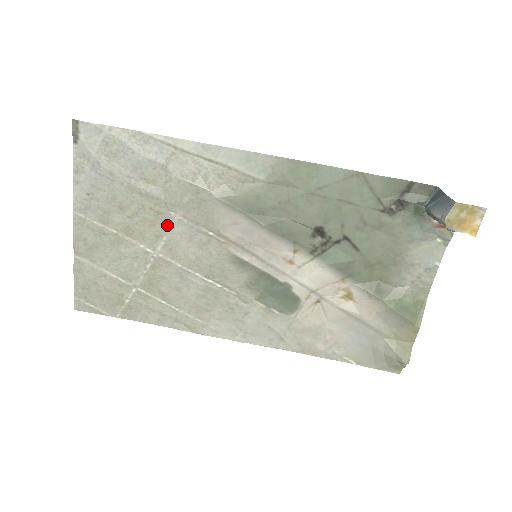
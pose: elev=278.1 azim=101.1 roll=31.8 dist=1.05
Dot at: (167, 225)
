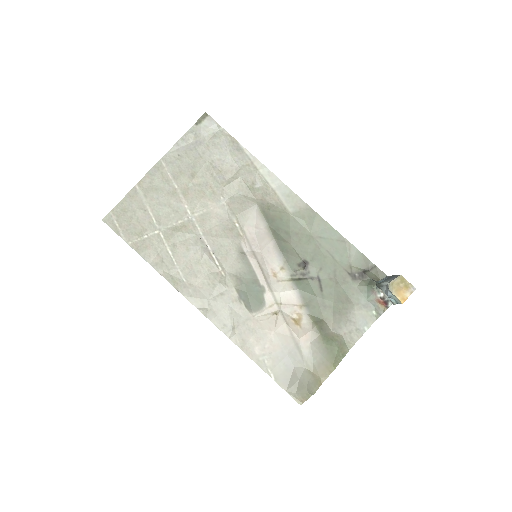
Dot at: (213, 203)
